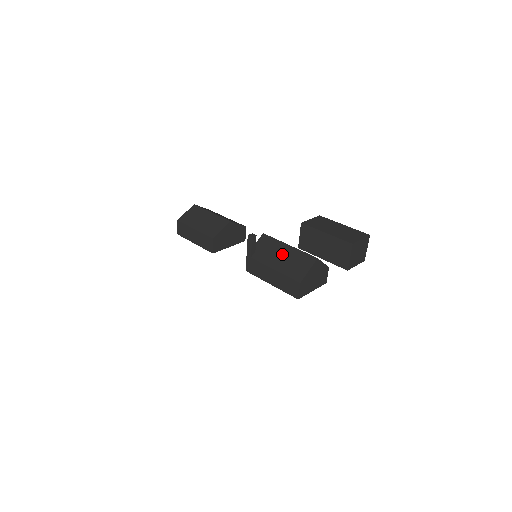
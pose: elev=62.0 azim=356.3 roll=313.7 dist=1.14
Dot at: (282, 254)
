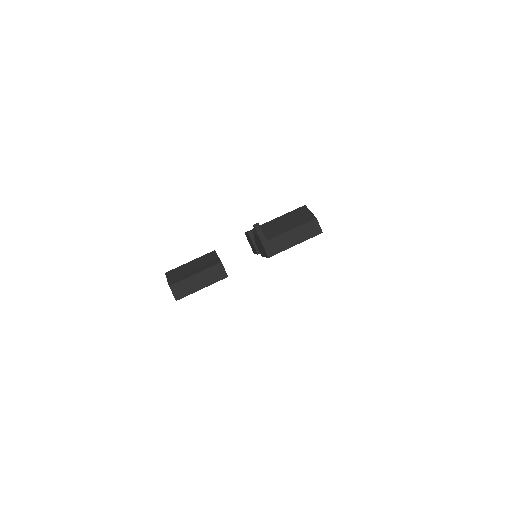
Dot at: (283, 222)
